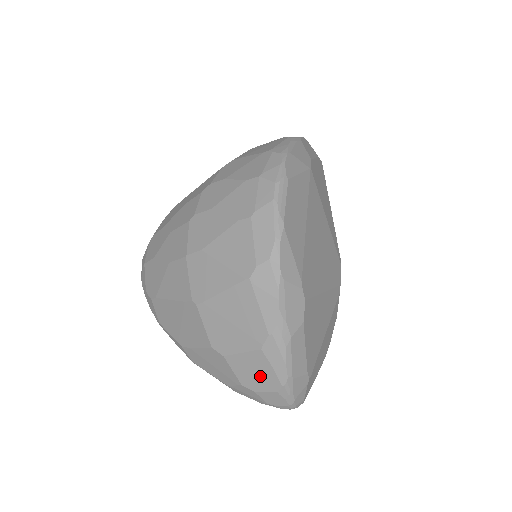
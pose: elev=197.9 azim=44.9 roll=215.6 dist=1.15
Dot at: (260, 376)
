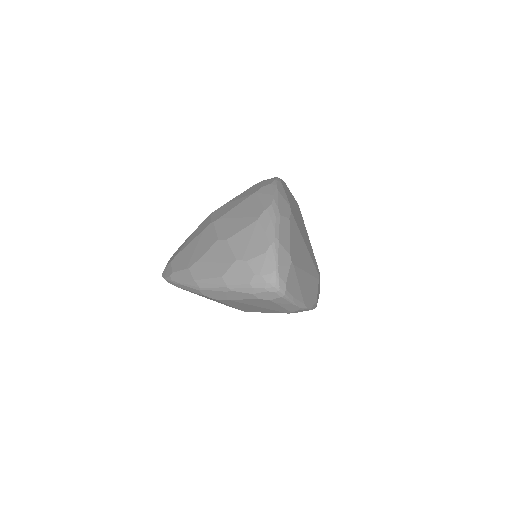
Dot at: (253, 243)
